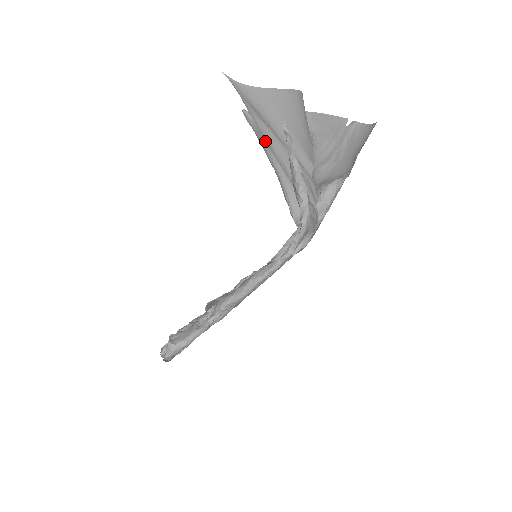
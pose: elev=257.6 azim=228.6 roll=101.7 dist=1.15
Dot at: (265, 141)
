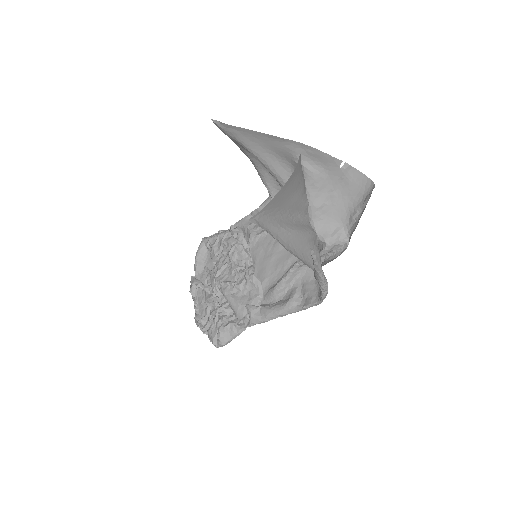
Dot at: (241, 146)
